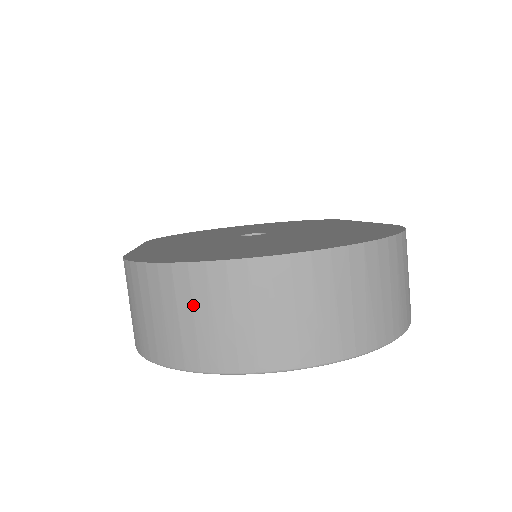
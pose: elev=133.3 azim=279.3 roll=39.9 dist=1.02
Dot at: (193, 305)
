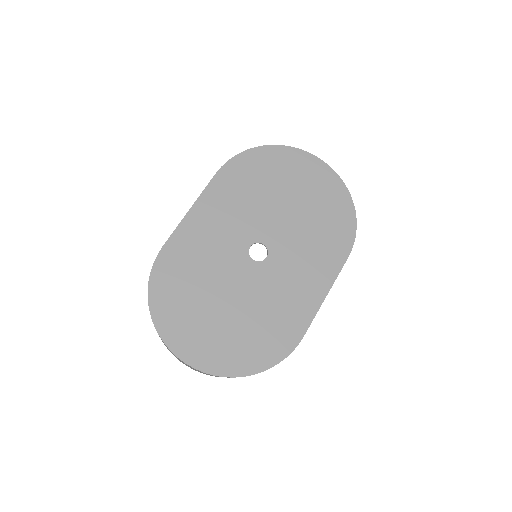
Dot at: occluded
